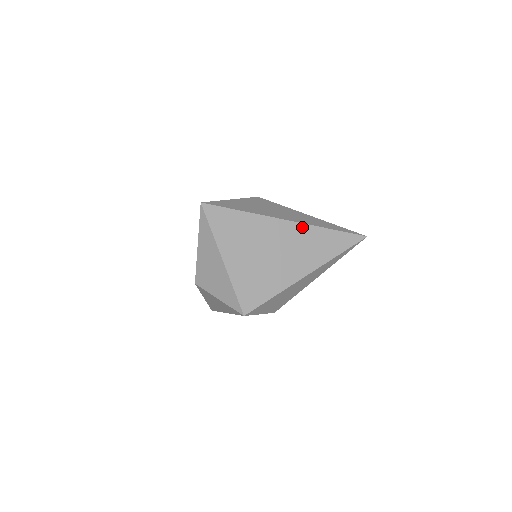
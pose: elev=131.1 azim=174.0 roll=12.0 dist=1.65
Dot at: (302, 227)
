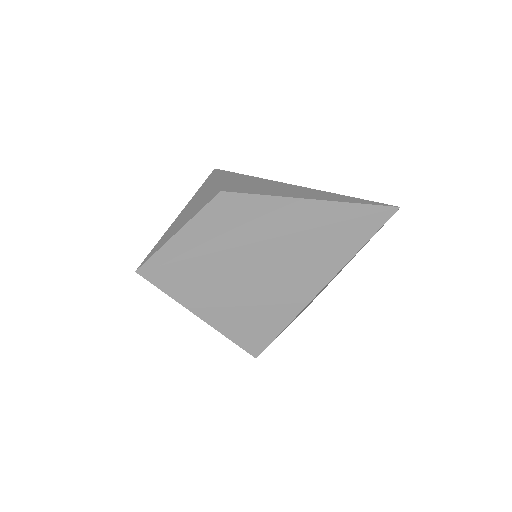
Dot at: (287, 240)
